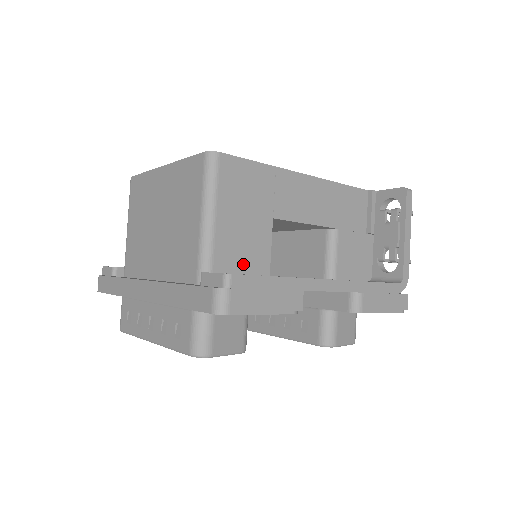
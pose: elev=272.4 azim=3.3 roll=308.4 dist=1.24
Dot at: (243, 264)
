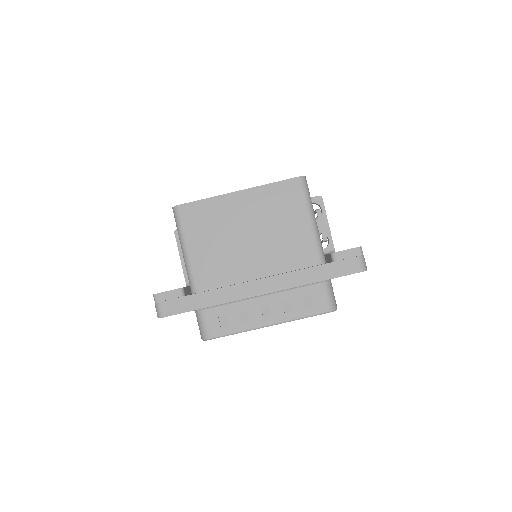
Dot at: occluded
